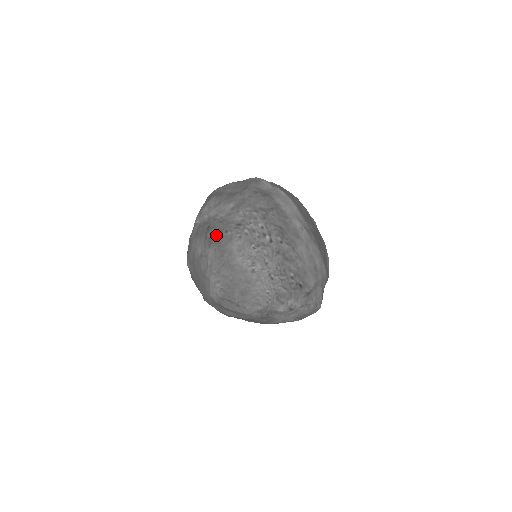
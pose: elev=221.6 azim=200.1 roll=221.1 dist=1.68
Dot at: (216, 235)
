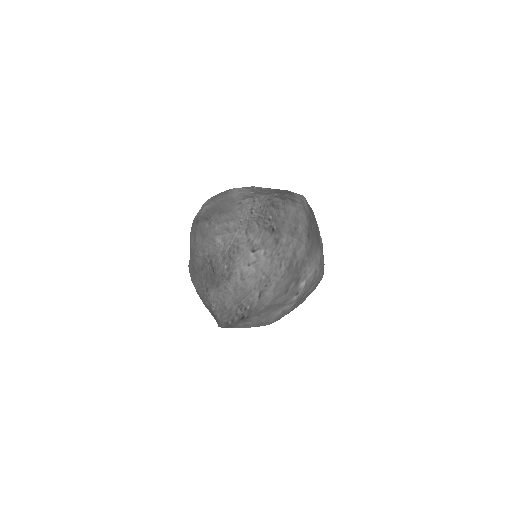
Dot at: occluded
